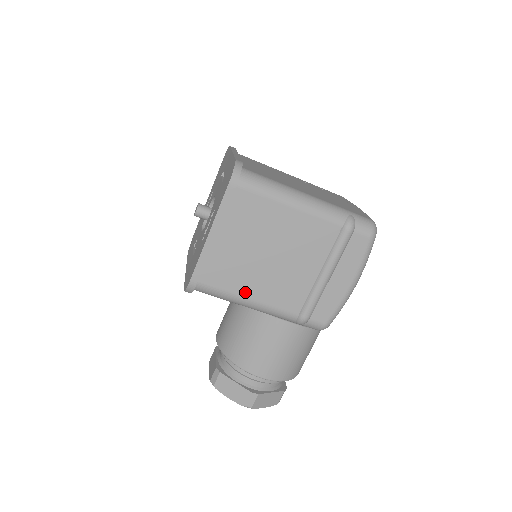
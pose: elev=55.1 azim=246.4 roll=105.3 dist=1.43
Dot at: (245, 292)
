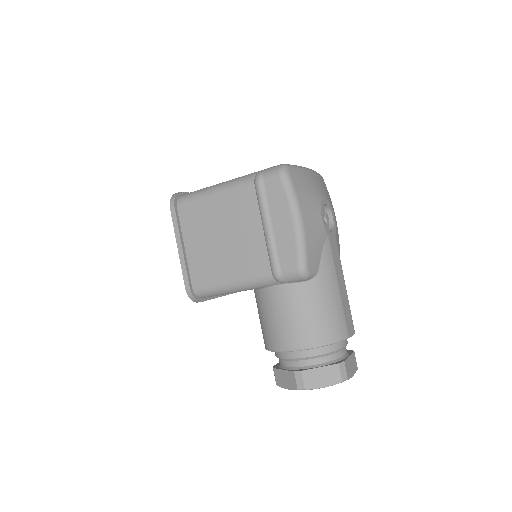
Dot at: (224, 277)
